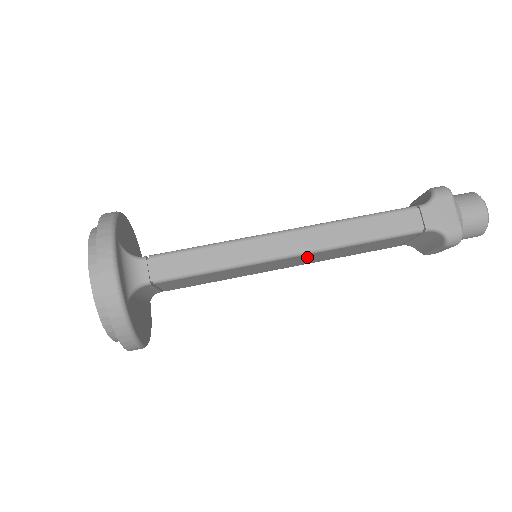
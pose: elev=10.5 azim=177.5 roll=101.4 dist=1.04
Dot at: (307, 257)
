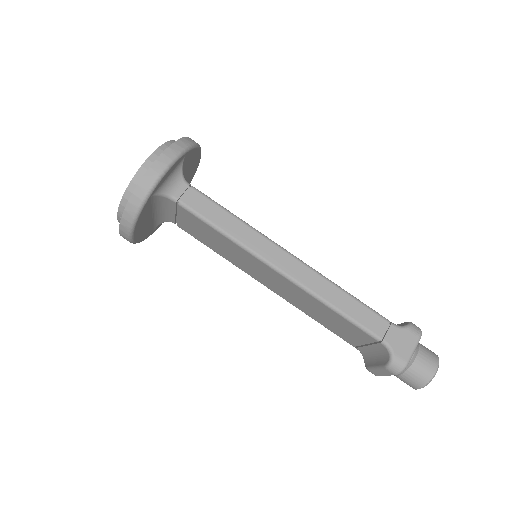
Dot at: (288, 286)
